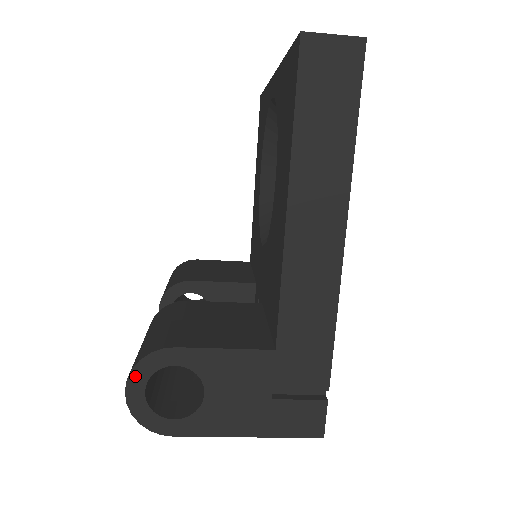
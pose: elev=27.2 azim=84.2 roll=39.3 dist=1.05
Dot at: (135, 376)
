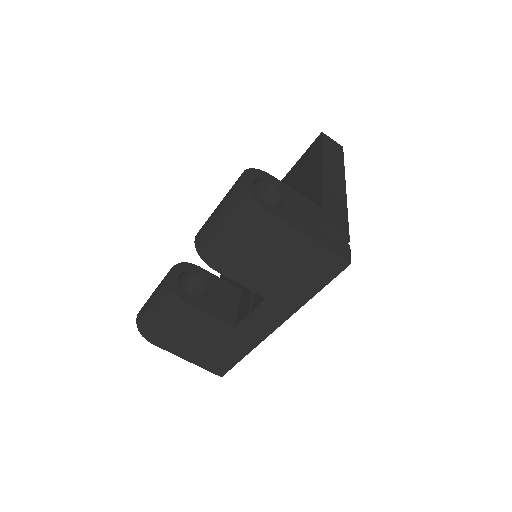
Dot at: (249, 172)
